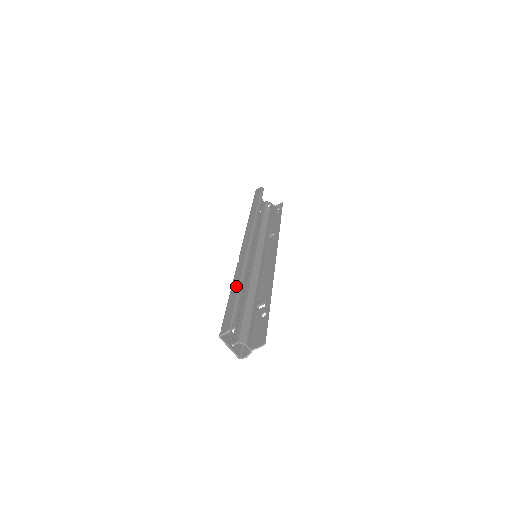
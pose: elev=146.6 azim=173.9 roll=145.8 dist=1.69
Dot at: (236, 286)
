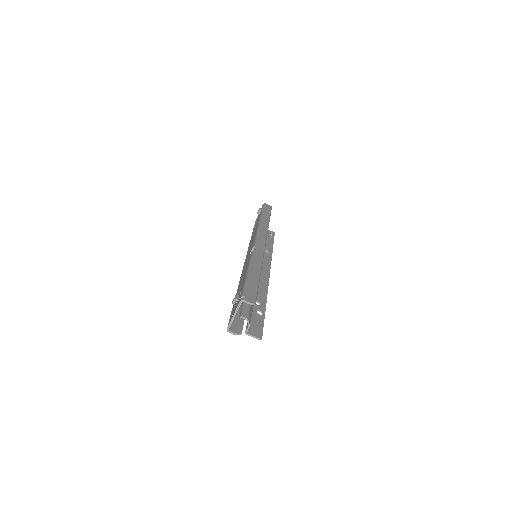
Dot at: (257, 270)
